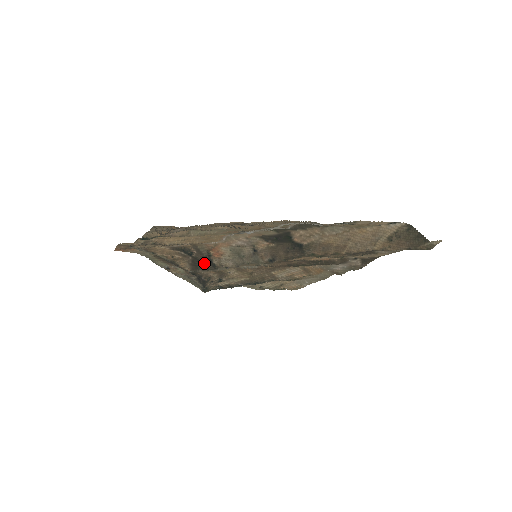
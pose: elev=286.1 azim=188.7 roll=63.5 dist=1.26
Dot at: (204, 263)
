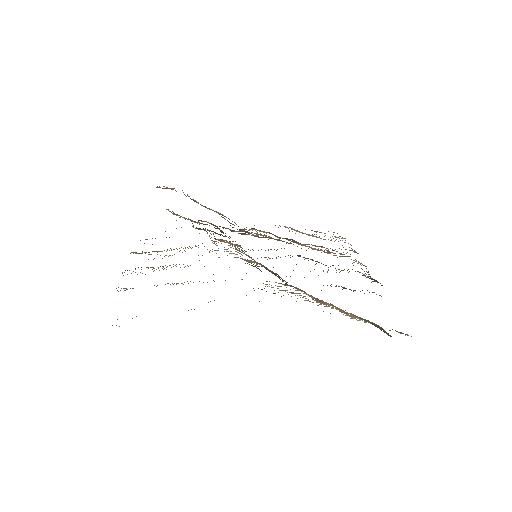
Dot at: (220, 234)
